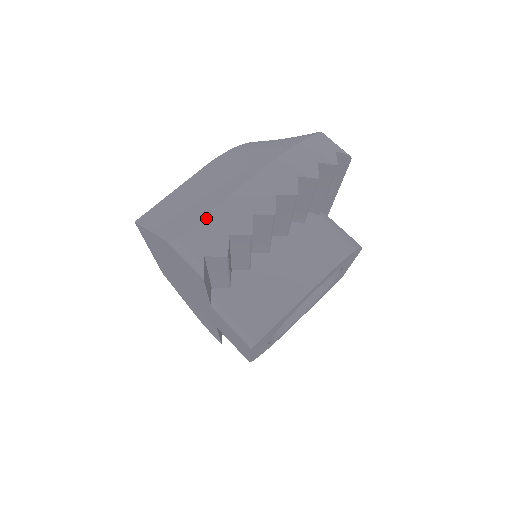
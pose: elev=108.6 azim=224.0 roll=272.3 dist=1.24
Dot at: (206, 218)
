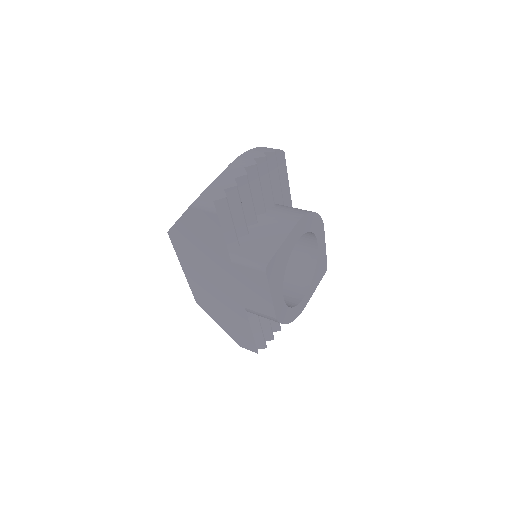
Dot at: (208, 188)
